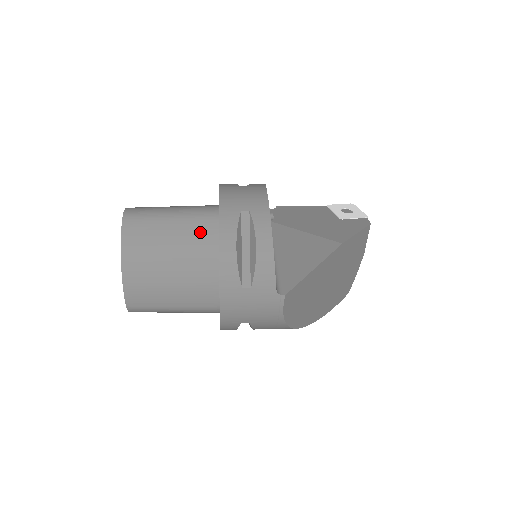
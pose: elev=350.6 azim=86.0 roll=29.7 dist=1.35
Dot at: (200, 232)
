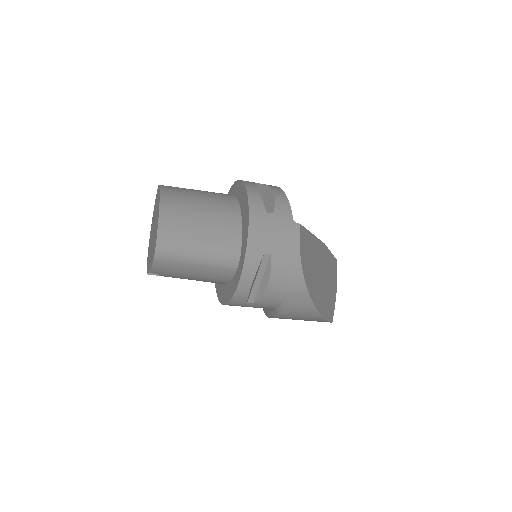
Dot at: (223, 196)
